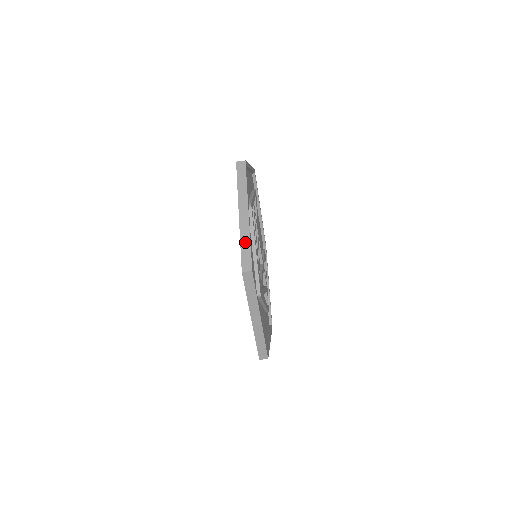
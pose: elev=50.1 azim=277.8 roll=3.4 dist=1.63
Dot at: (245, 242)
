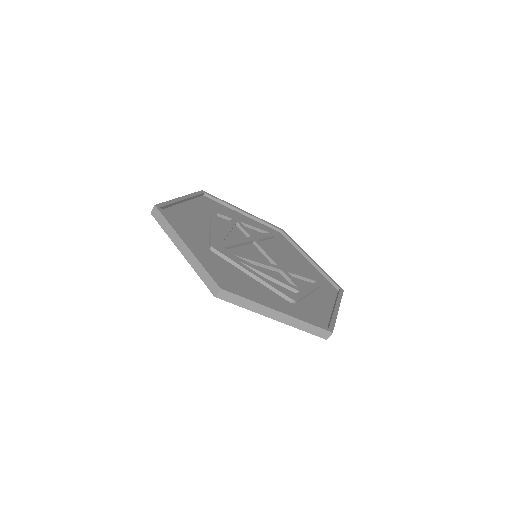
Dot at: occluded
